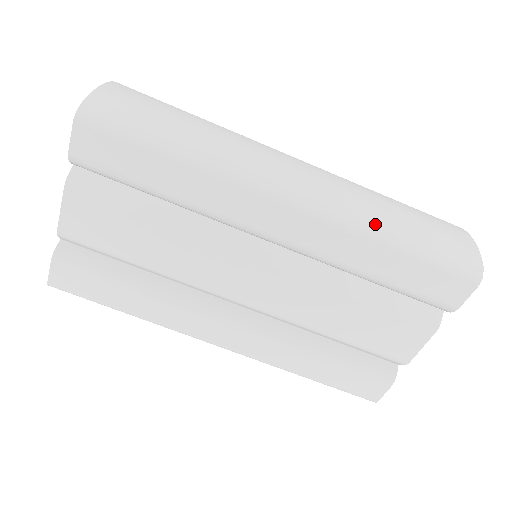
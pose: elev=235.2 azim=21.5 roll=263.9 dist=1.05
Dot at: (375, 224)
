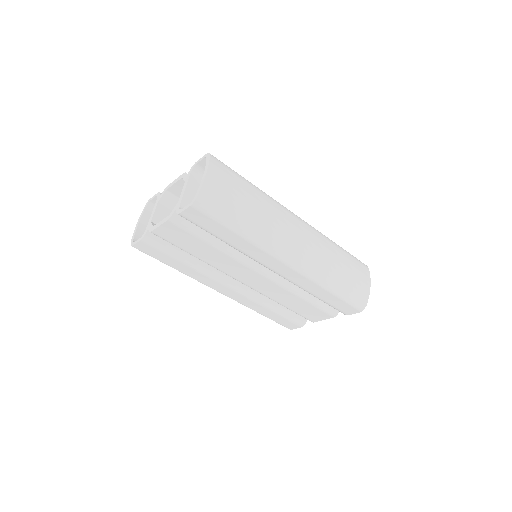
Dot at: (326, 279)
